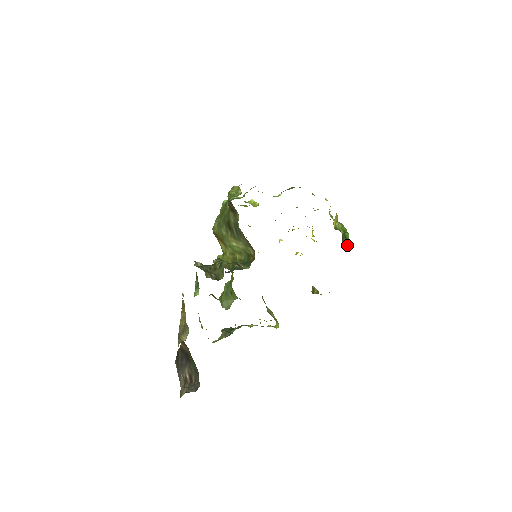
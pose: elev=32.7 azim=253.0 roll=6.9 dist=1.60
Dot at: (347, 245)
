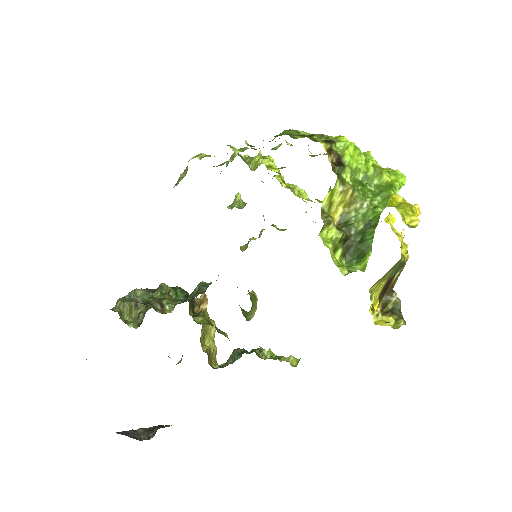
Dot at: (360, 260)
